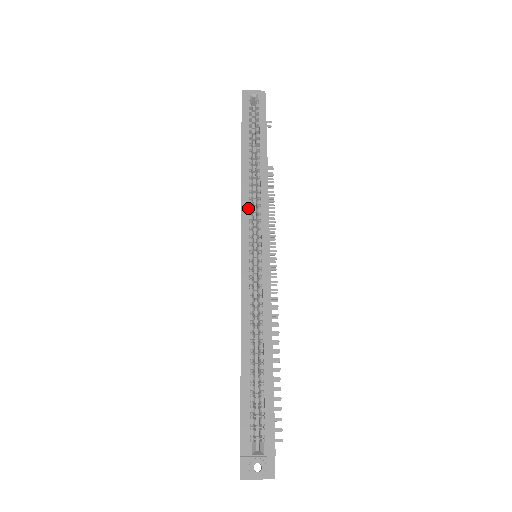
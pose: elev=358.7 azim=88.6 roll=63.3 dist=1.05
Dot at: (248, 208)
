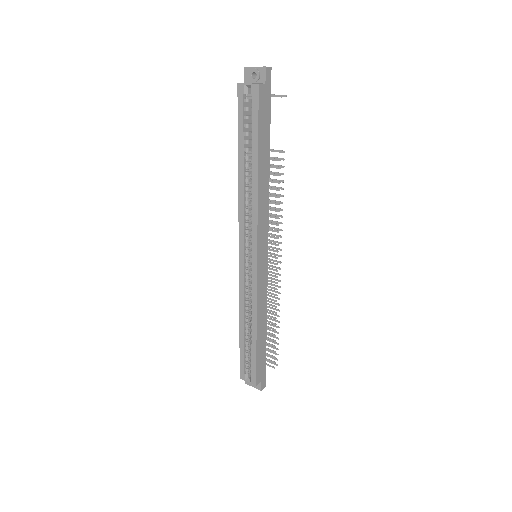
Dot at: (243, 223)
